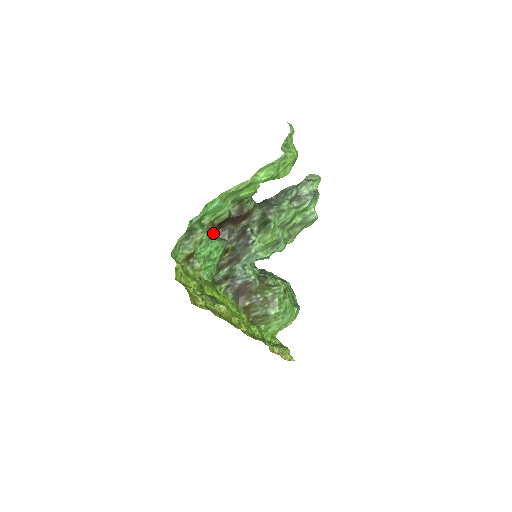
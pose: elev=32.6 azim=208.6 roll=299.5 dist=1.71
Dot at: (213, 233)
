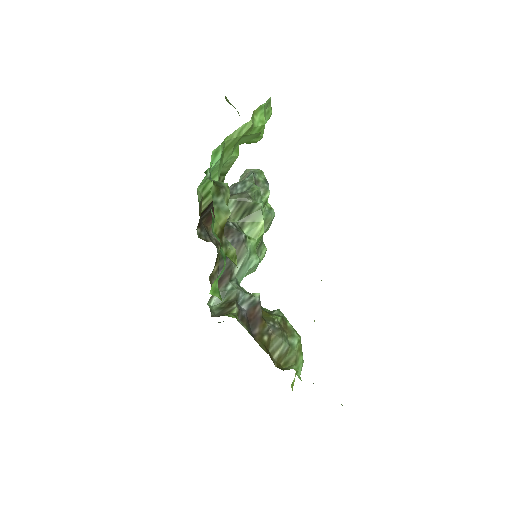
Dot at: occluded
